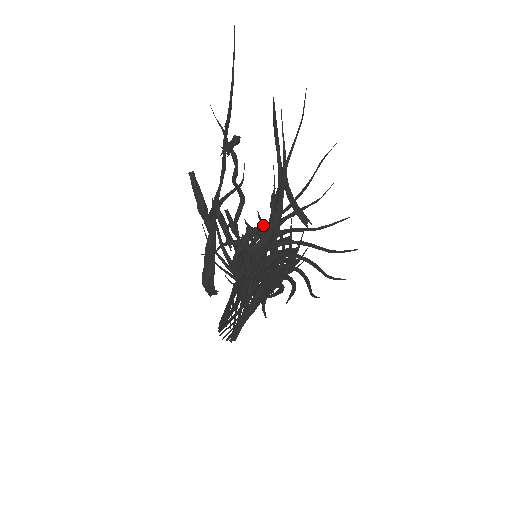
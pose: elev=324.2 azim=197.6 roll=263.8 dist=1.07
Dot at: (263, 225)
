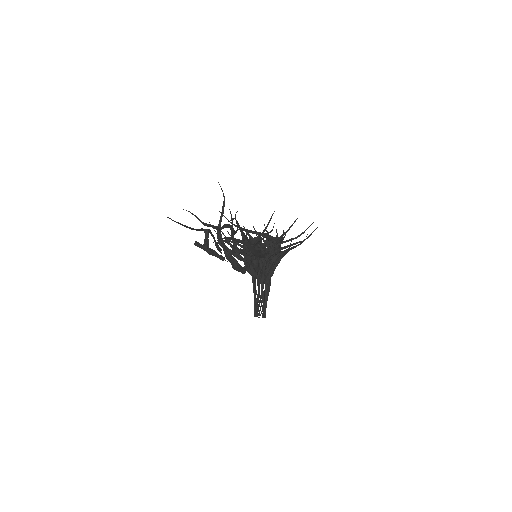
Dot at: occluded
